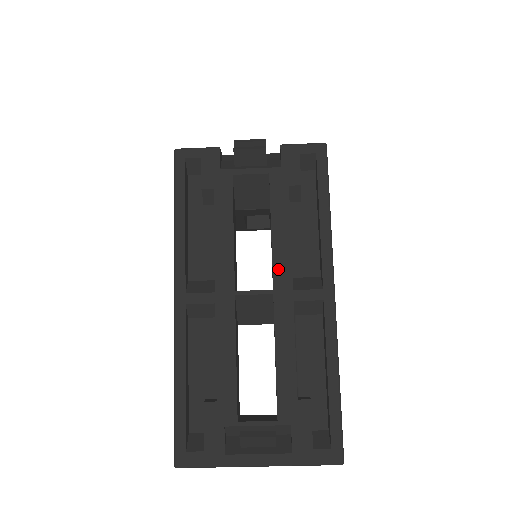
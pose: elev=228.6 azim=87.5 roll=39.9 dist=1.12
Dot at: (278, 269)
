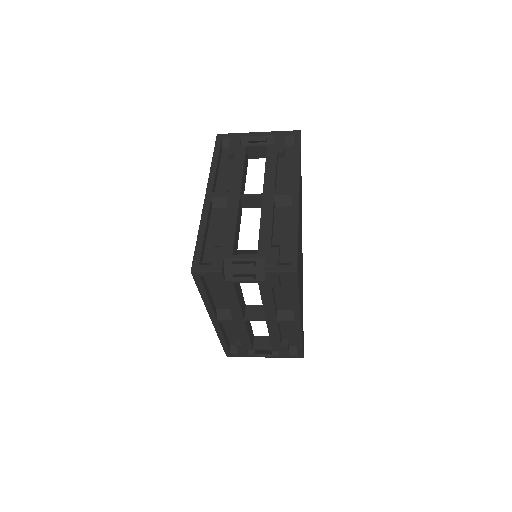
Dot at: (268, 315)
